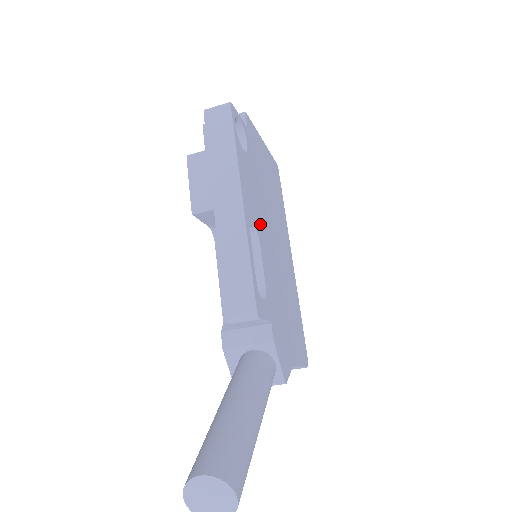
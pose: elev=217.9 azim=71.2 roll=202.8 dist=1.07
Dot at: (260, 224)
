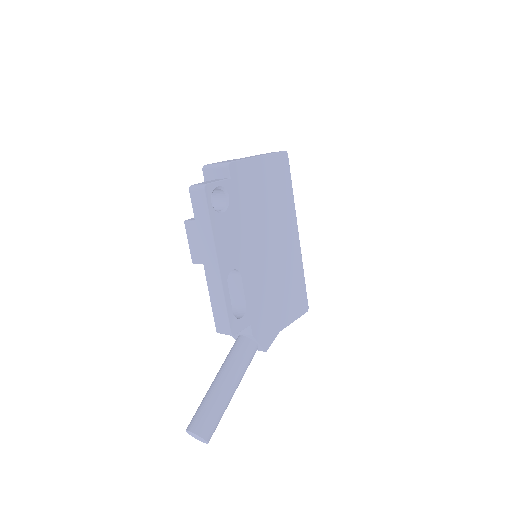
Dot at: (244, 257)
